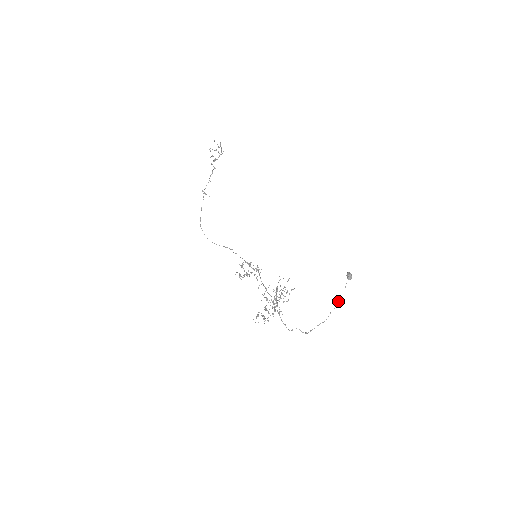
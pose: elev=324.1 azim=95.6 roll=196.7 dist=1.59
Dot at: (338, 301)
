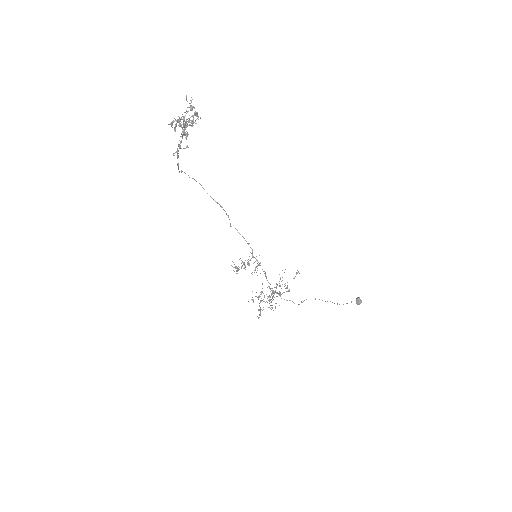
Dot at: (339, 304)
